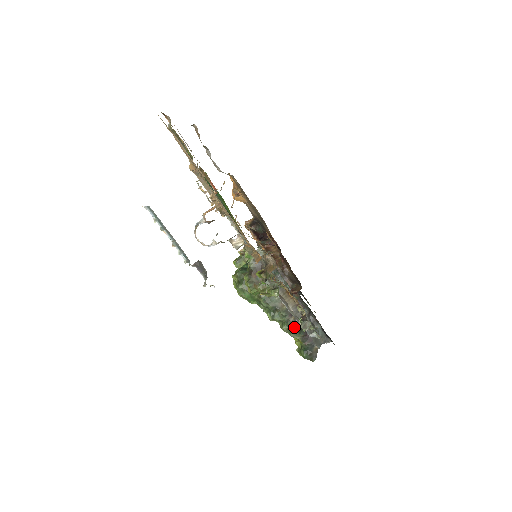
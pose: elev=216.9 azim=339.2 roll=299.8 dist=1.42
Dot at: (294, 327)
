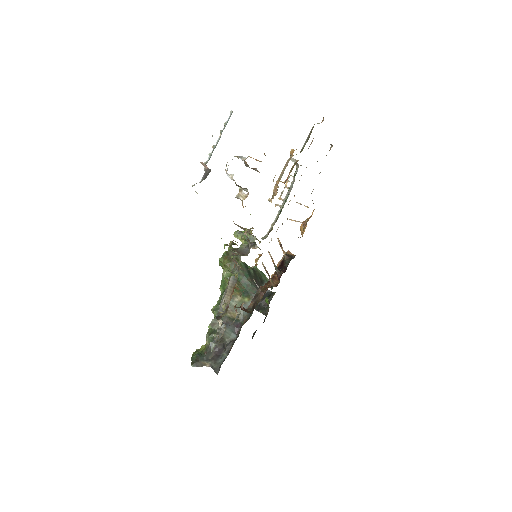
Dot at: (215, 332)
